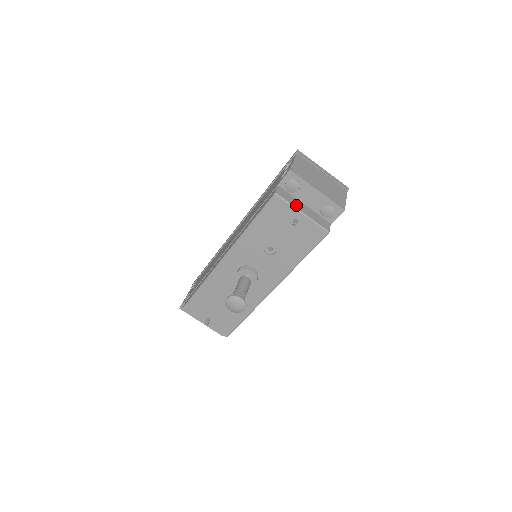
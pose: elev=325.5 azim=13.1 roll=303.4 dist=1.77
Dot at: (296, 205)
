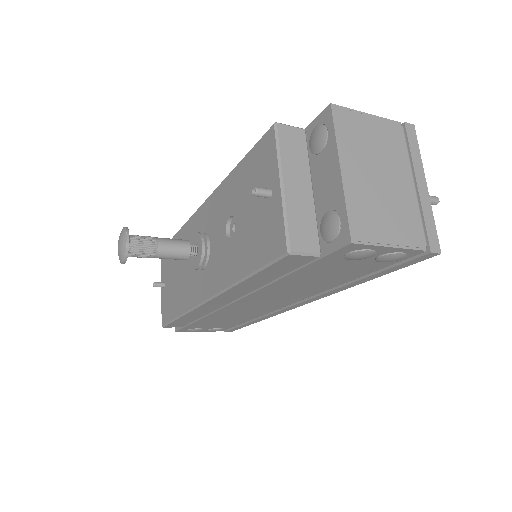
Dot at: (289, 168)
